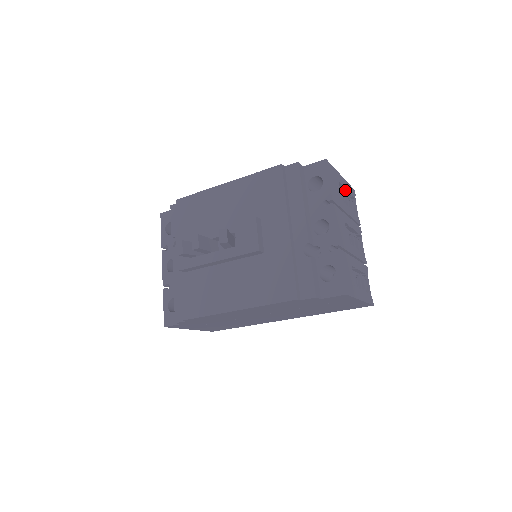
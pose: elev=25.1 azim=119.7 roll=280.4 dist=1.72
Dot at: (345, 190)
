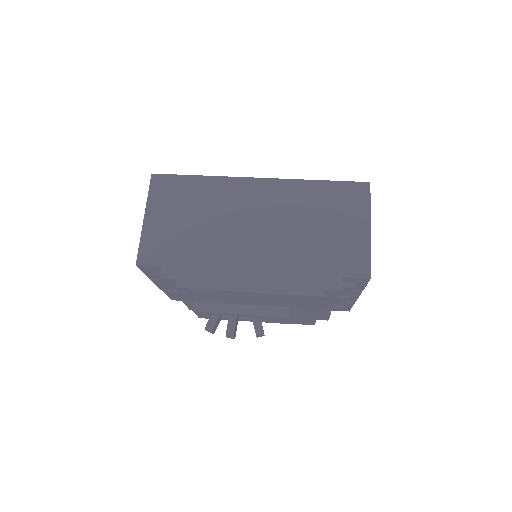
Dot at: occluded
